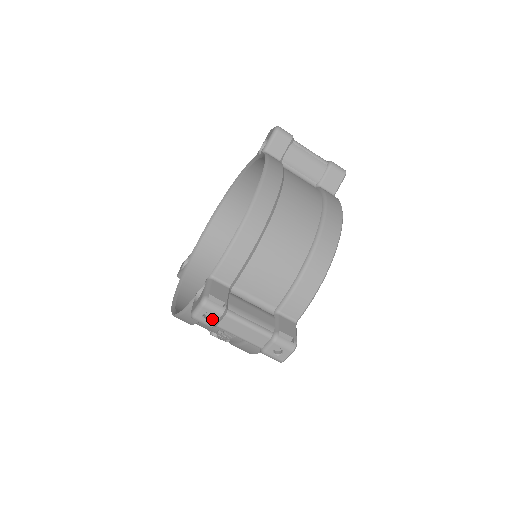
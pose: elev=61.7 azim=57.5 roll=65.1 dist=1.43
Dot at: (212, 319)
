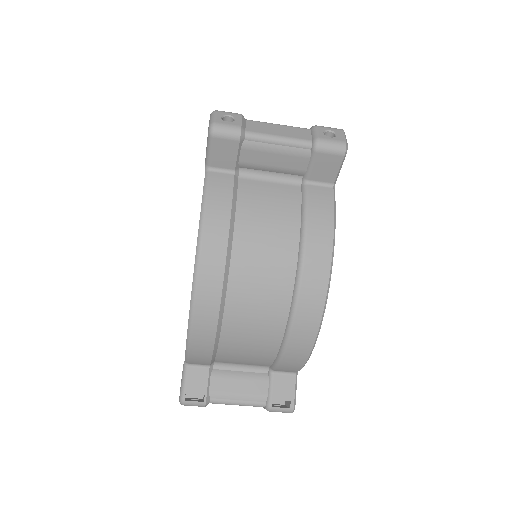
Dot at: occluded
